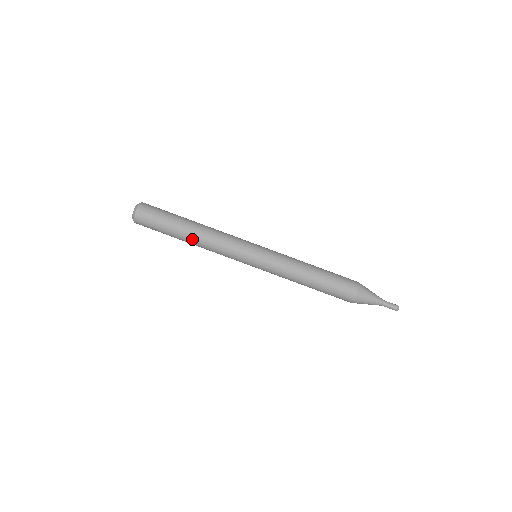
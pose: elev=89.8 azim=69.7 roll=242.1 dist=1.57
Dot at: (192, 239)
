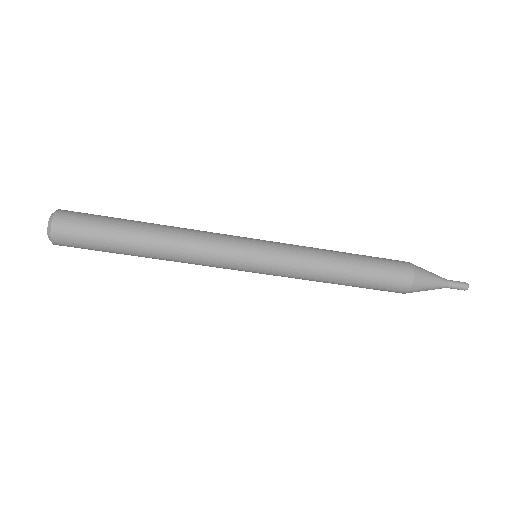
Dot at: occluded
